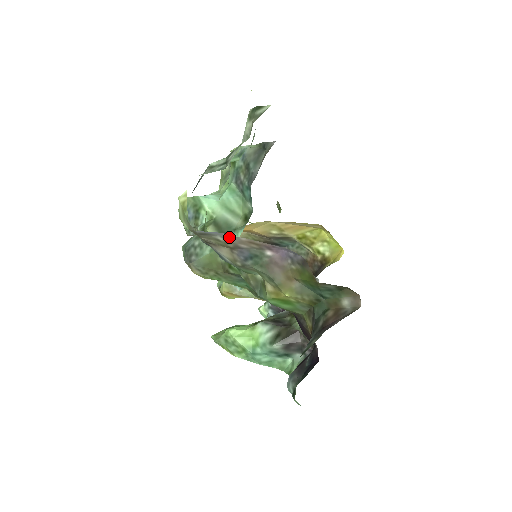
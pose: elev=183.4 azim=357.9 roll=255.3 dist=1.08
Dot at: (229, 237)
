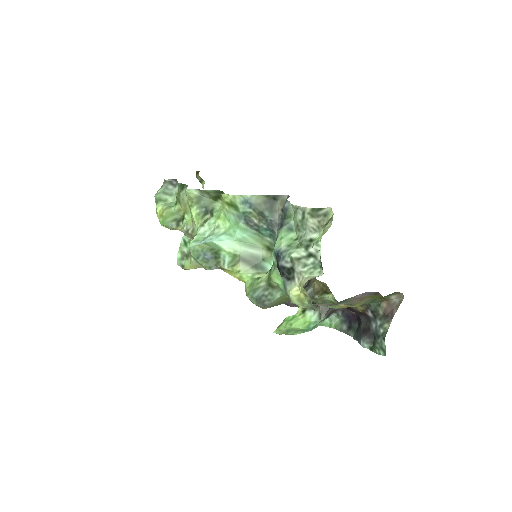
Dot at: occluded
